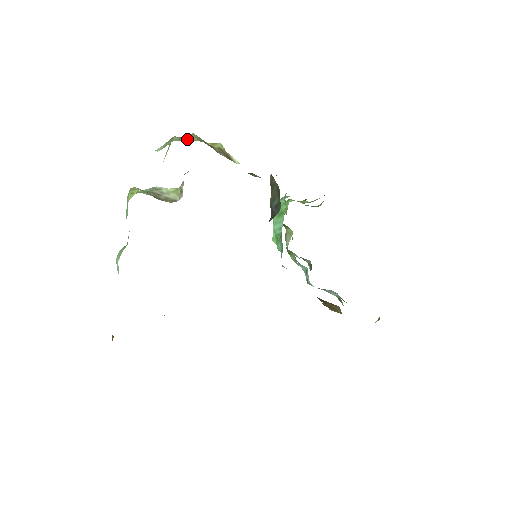
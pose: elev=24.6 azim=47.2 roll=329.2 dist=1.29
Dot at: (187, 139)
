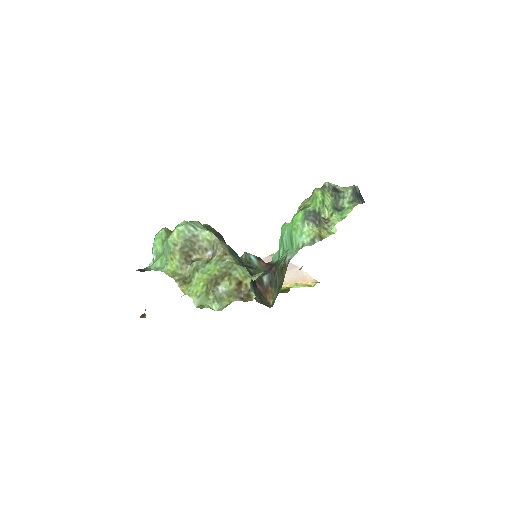
Dot at: (219, 300)
